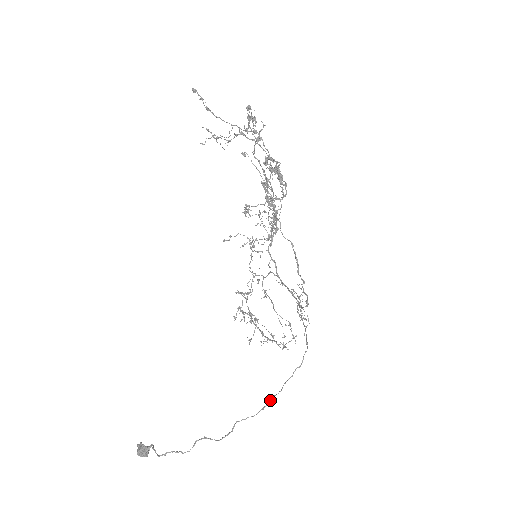
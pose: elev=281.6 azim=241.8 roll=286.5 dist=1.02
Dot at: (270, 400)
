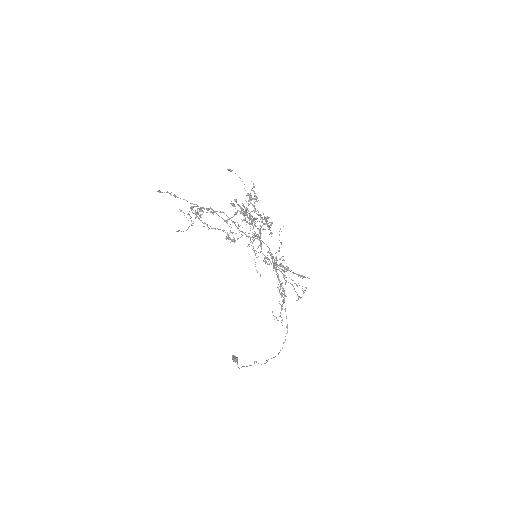
Dot at: (279, 352)
